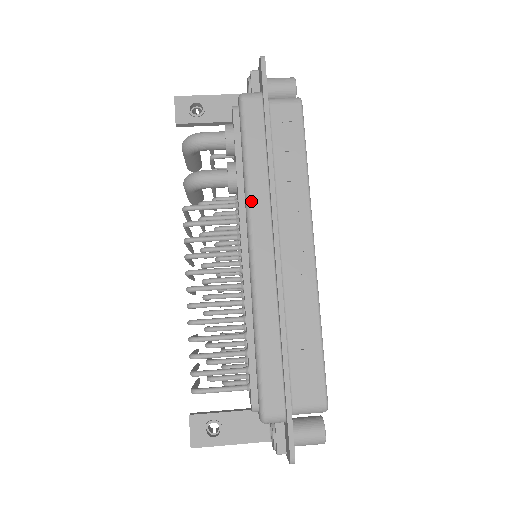
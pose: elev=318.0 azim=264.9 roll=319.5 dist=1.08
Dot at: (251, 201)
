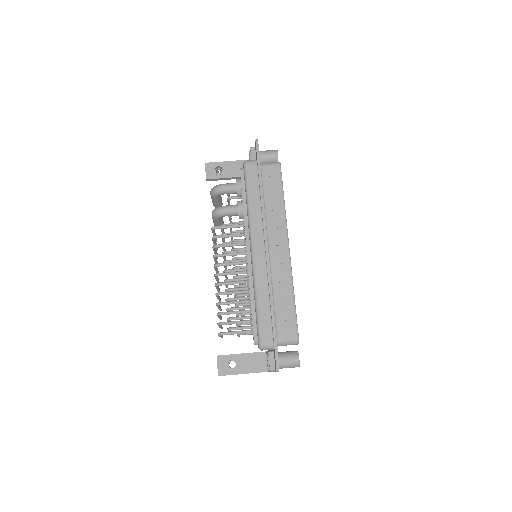
Dot at: (251, 222)
